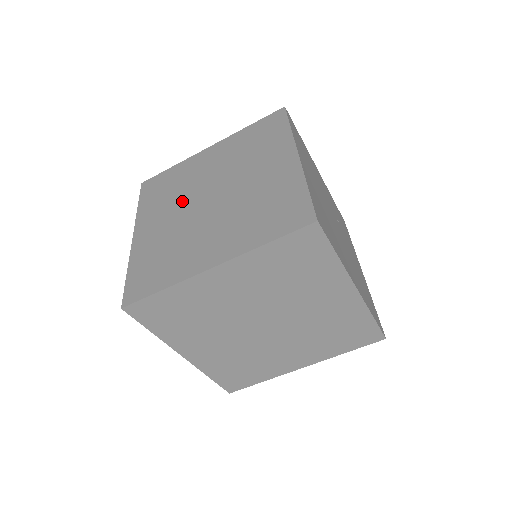
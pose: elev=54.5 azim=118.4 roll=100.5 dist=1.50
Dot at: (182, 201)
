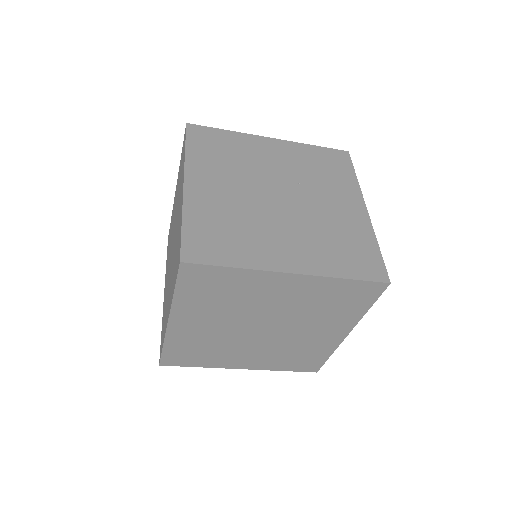
Dot at: occluded
